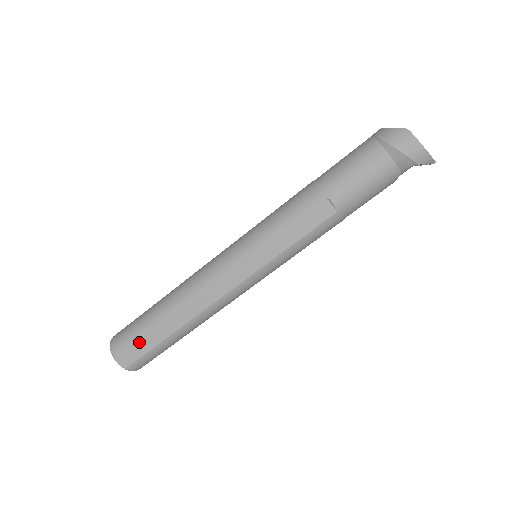
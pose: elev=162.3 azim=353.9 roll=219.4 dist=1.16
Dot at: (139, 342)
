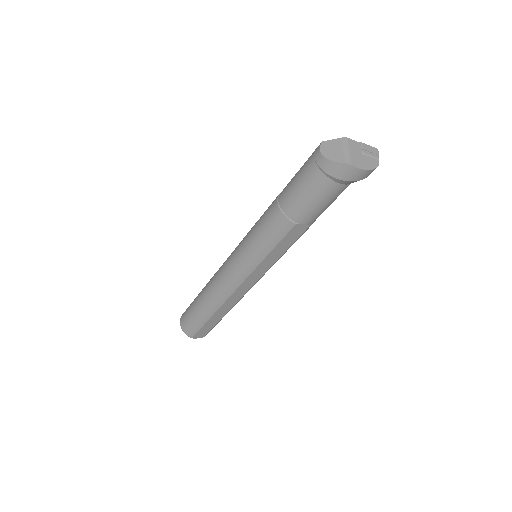
Dot at: (204, 327)
